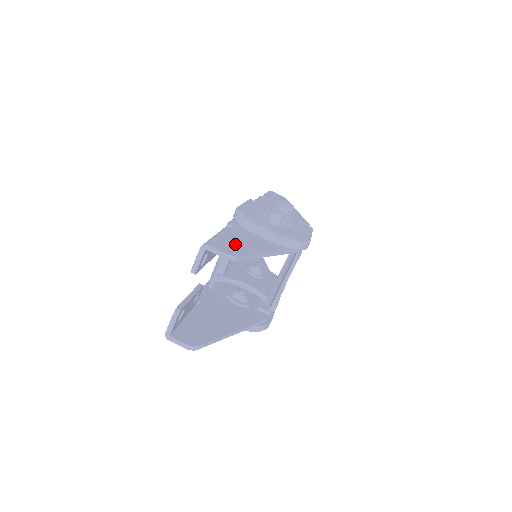
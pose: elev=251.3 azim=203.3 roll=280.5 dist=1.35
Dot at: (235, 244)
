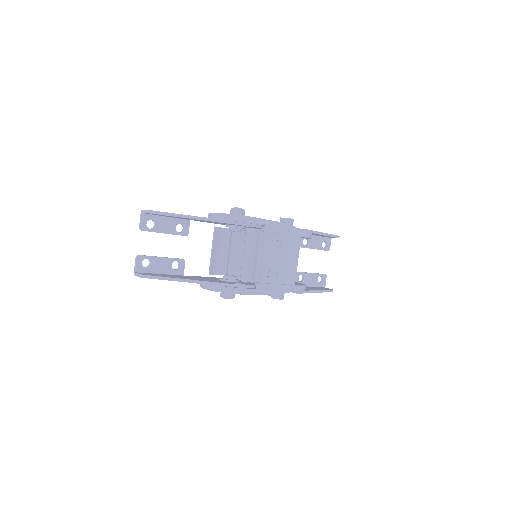
Dot at: occluded
